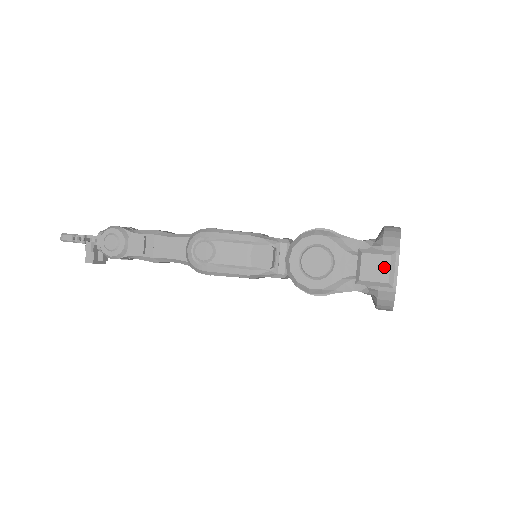
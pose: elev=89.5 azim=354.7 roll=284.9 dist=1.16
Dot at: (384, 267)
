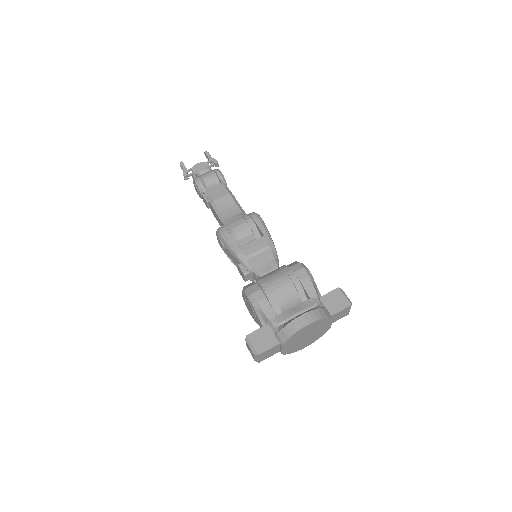
Dot at: (252, 354)
